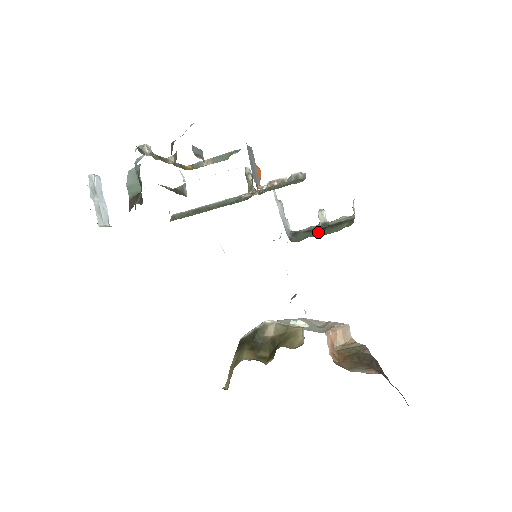
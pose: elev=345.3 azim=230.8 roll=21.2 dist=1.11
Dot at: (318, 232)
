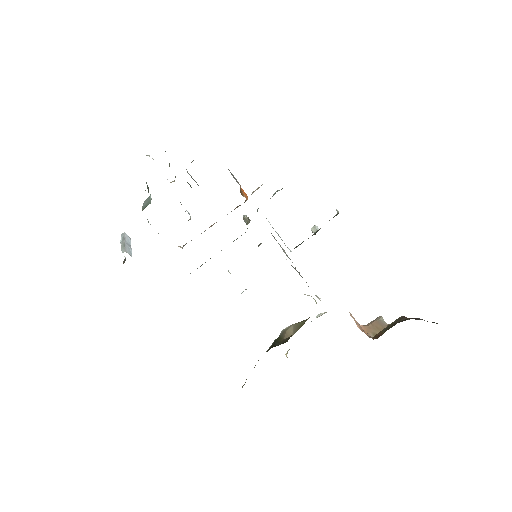
Dot at: (312, 235)
